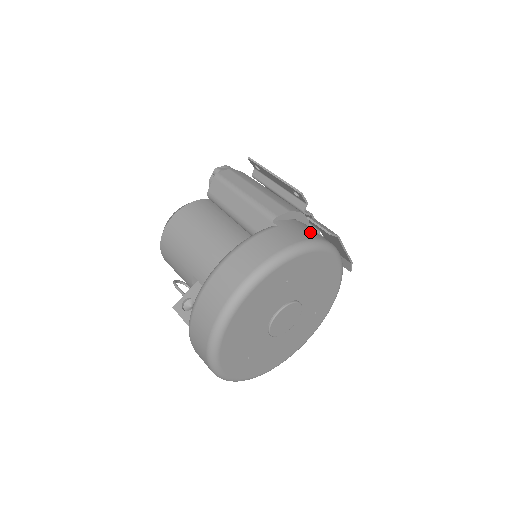
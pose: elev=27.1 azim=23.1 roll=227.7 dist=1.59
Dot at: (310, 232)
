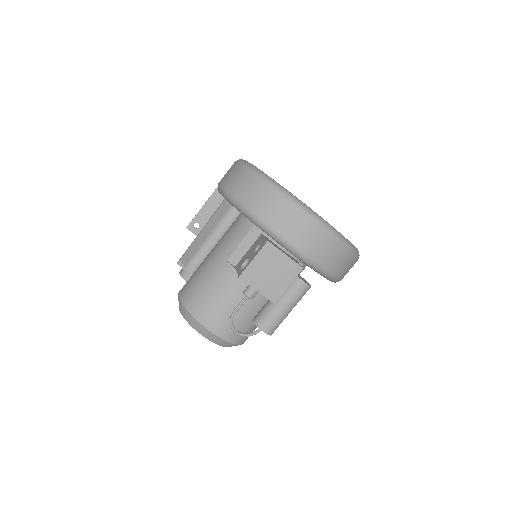
Dot at: occluded
